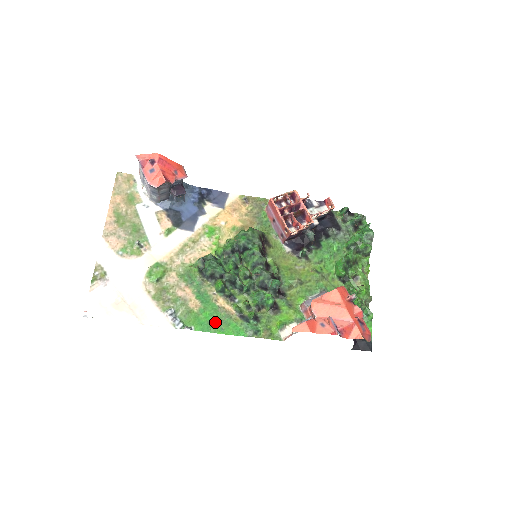
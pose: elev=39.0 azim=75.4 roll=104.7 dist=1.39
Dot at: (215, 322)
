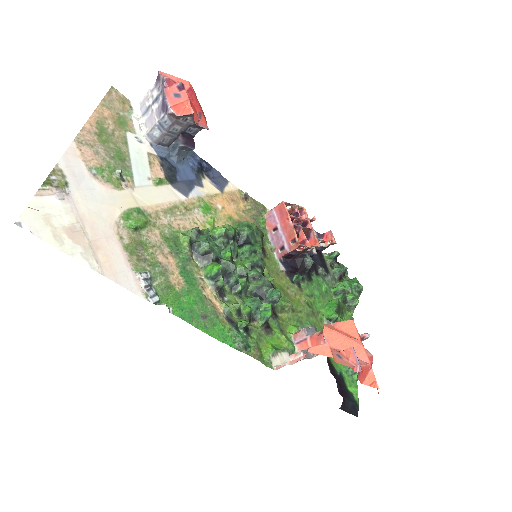
Dot at: (199, 314)
